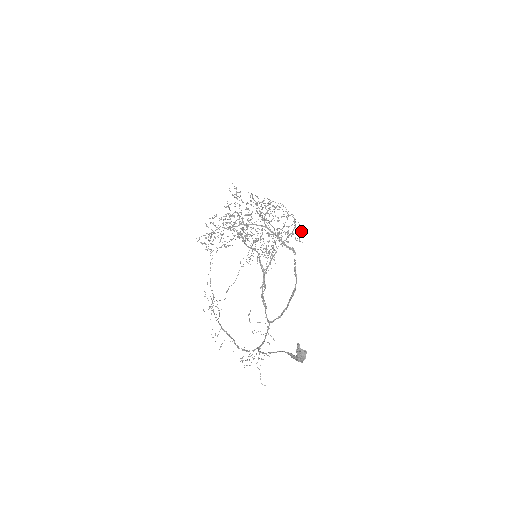
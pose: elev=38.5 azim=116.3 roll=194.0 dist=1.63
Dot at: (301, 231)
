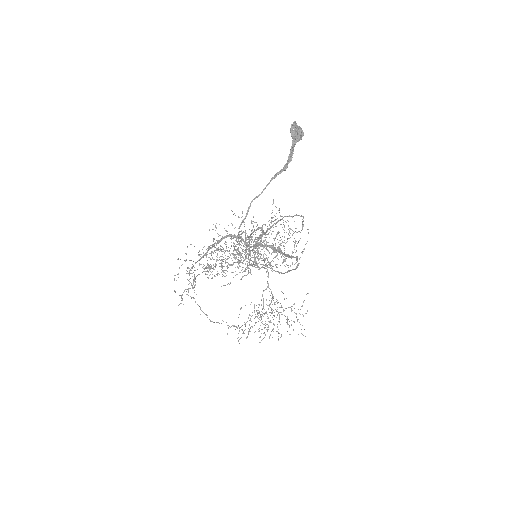
Dot at: (306, 294)
